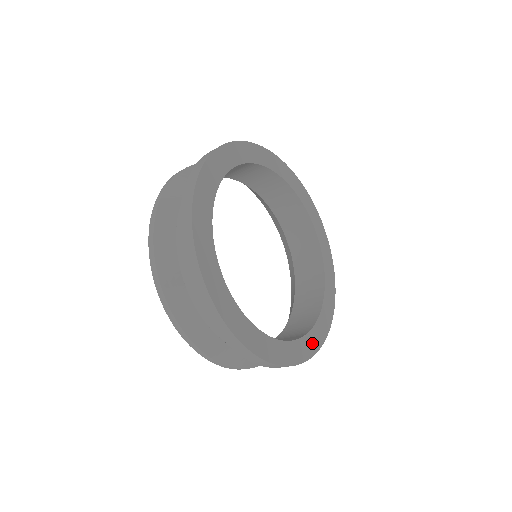
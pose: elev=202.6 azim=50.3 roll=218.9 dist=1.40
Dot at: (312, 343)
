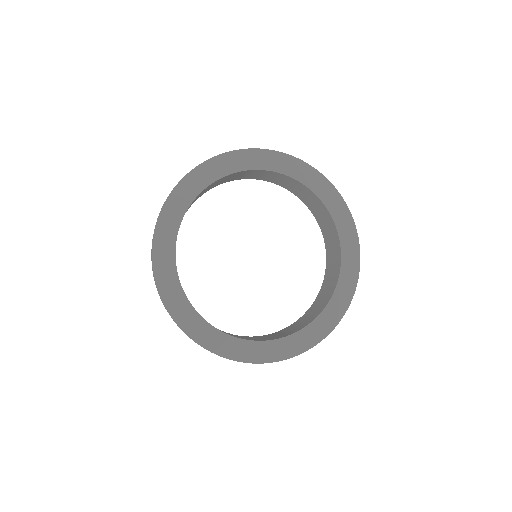
Dot at: (327, 321)
